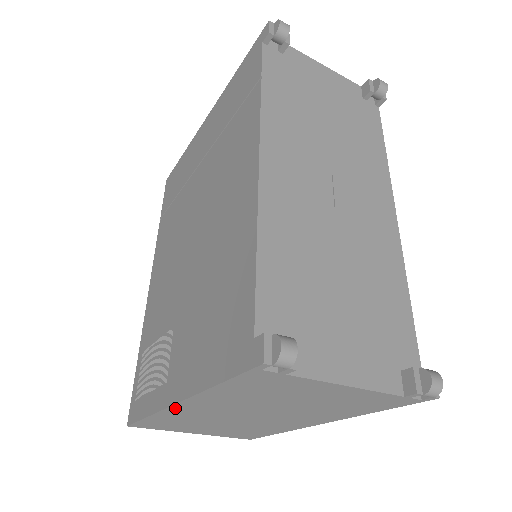
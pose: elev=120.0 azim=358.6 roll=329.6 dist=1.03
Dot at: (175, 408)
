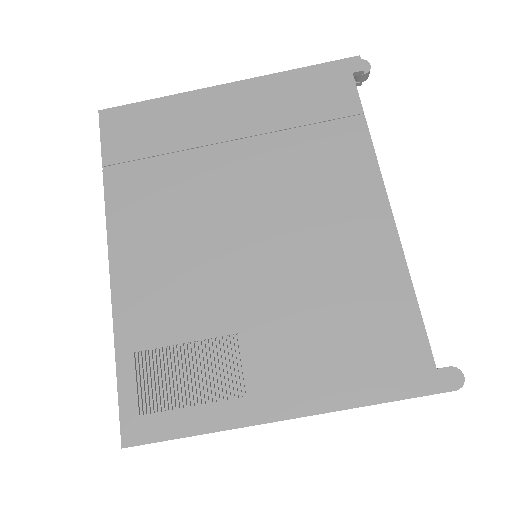
Dot at: occluded
